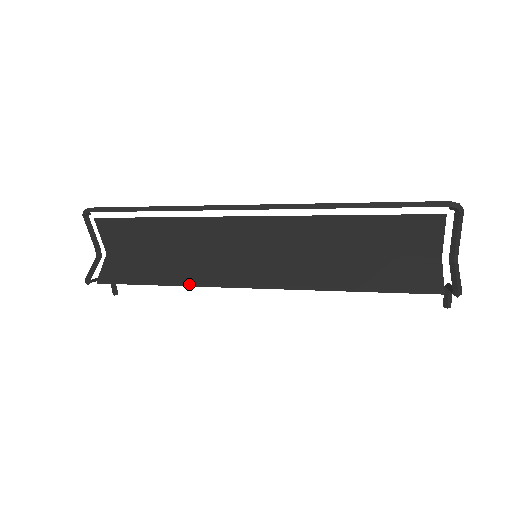
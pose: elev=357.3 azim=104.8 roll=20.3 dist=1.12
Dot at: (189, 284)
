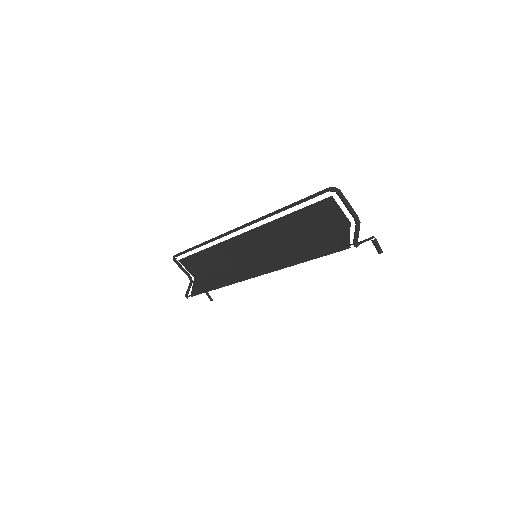
Dot at: (229, 284)
